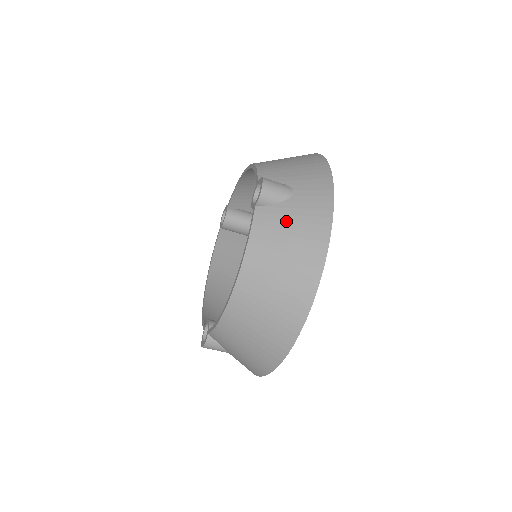
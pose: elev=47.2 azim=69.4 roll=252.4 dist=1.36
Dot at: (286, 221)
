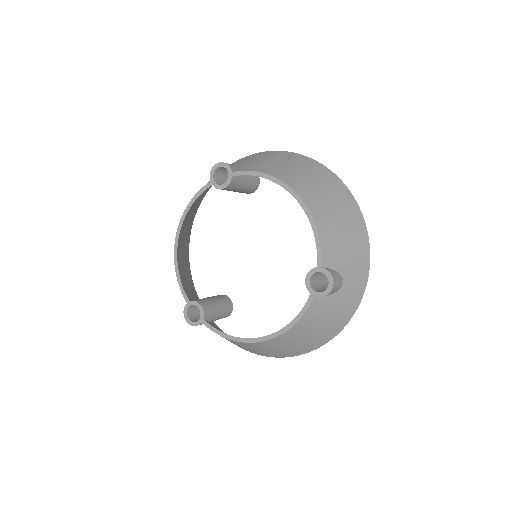
Dot at: (329, 310)
